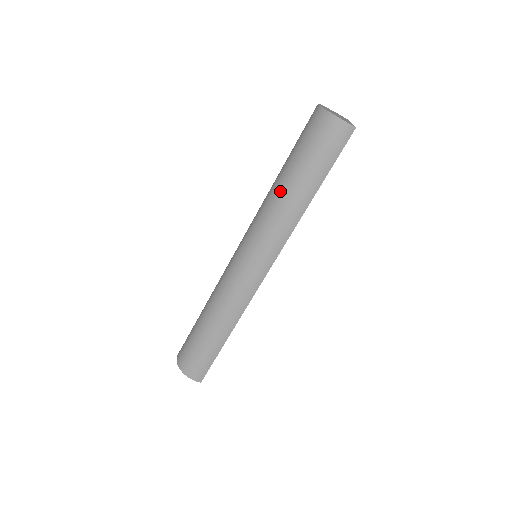
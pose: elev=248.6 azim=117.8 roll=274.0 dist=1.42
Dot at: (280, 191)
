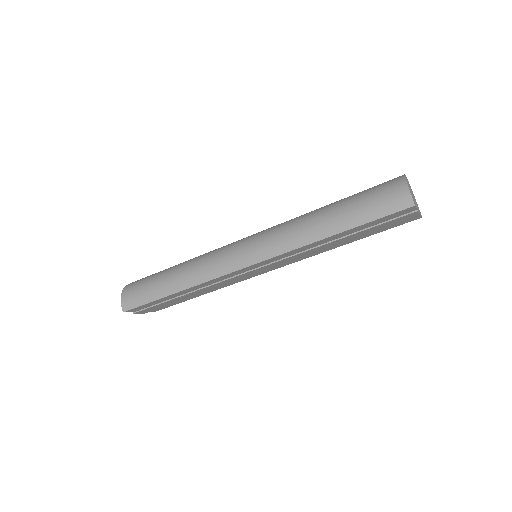
Dot at: (316, 211)
